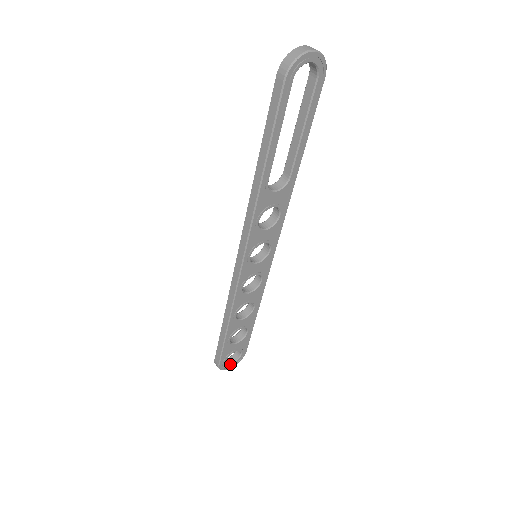
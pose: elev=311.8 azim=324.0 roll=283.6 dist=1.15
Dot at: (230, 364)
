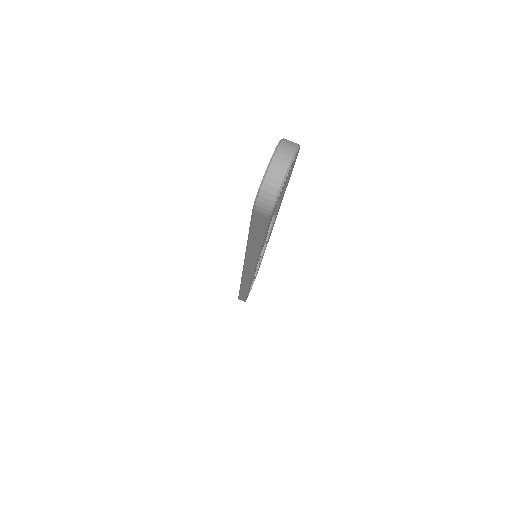
Dot at: occluded
